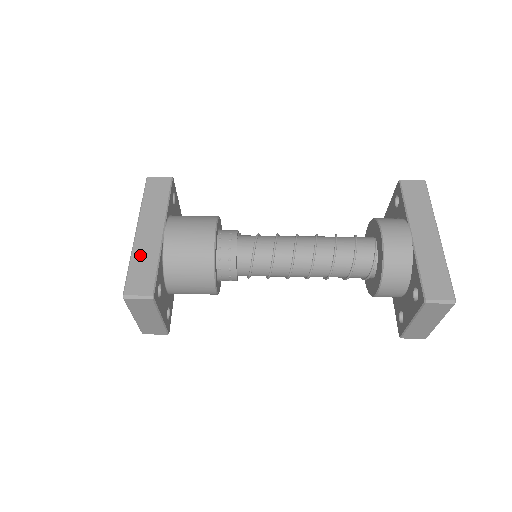
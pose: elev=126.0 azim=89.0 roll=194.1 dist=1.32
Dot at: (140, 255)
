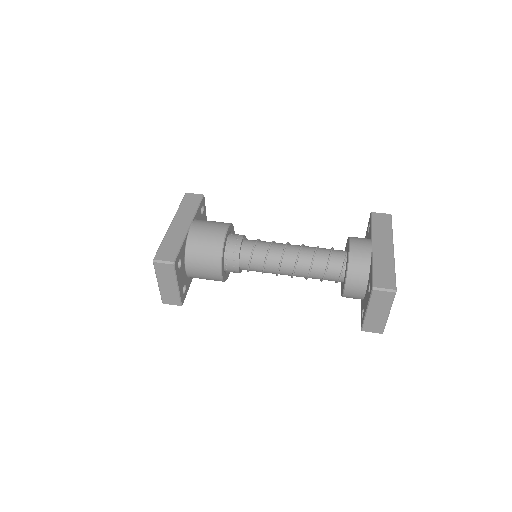
Dot at: (170, 238)
